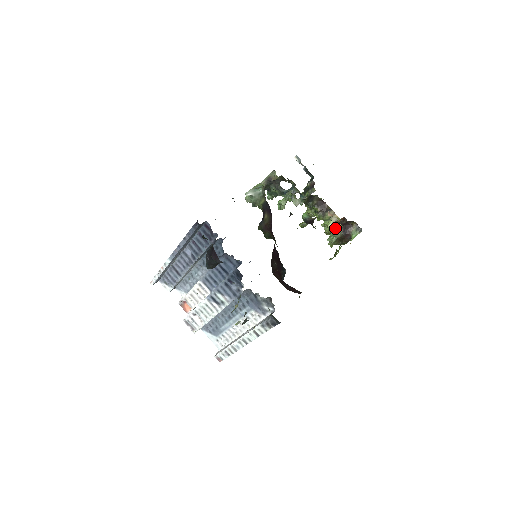
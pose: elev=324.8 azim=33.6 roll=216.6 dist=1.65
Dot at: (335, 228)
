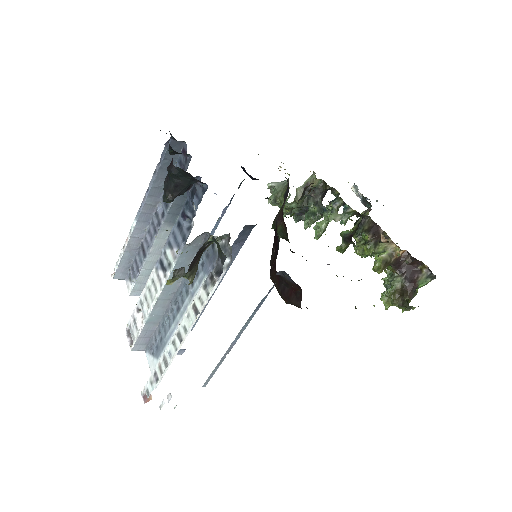
Dot at: (393, 273)
